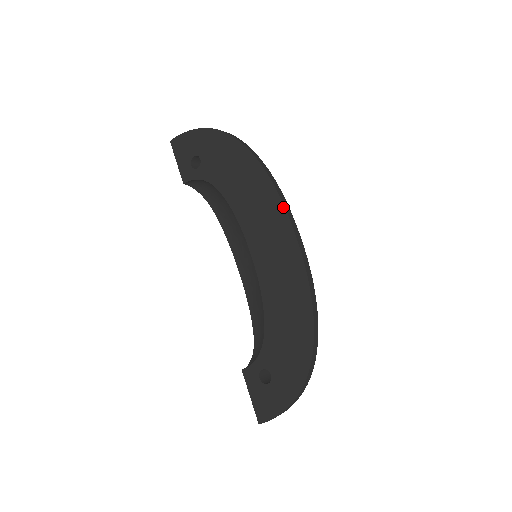
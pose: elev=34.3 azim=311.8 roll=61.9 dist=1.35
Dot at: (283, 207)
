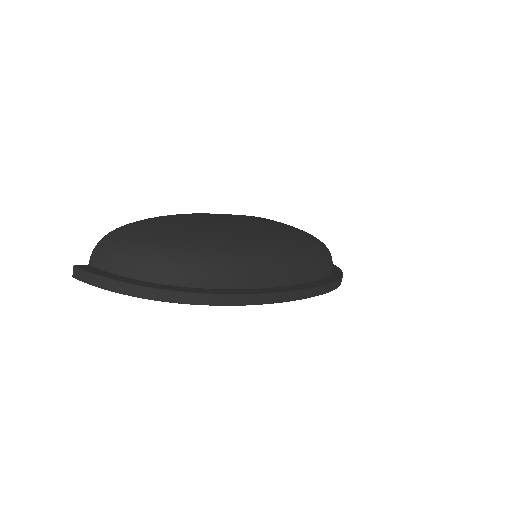
Dot at: (289, 301)
